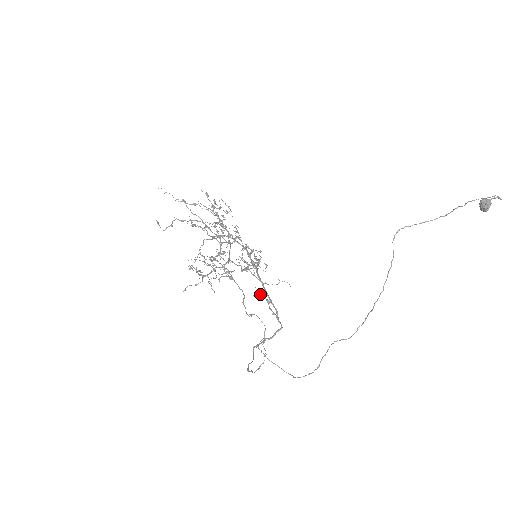
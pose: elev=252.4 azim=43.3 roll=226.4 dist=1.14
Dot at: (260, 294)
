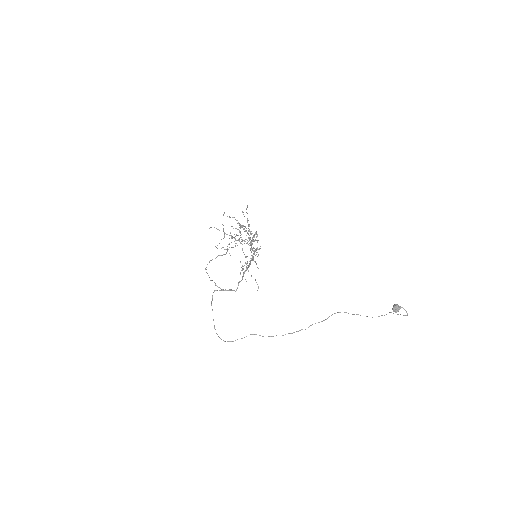
Dot at: occluded
